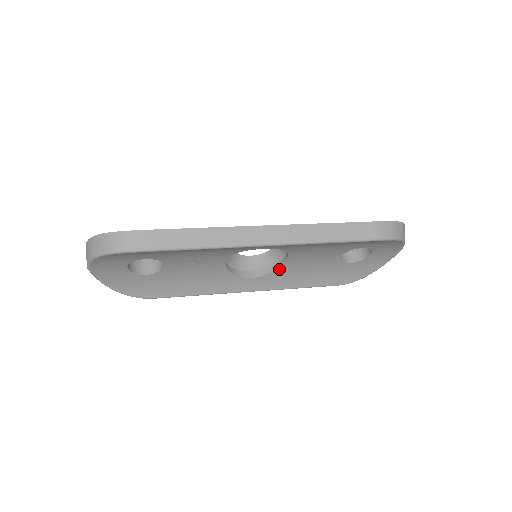
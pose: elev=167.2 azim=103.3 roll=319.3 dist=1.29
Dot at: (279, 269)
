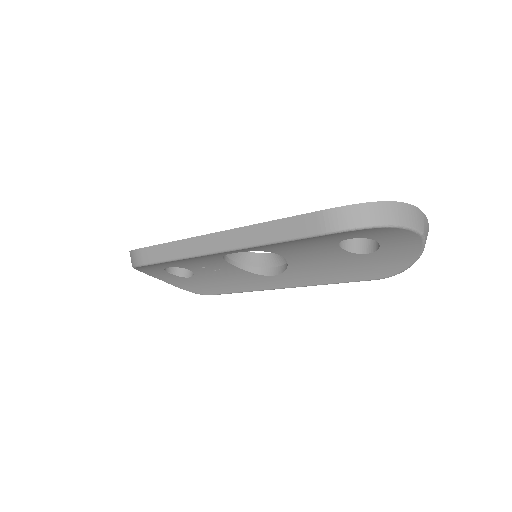
Dot at: (291, 266)
